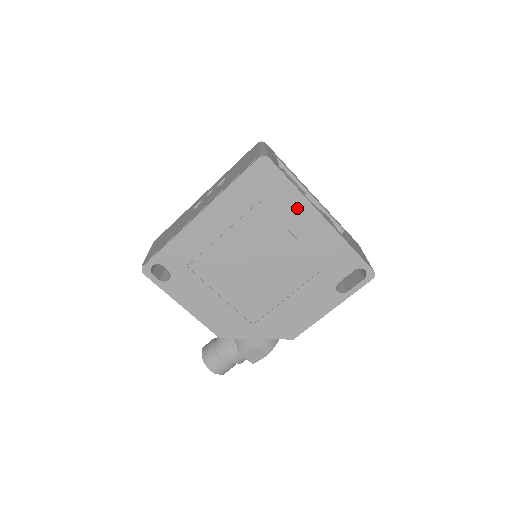
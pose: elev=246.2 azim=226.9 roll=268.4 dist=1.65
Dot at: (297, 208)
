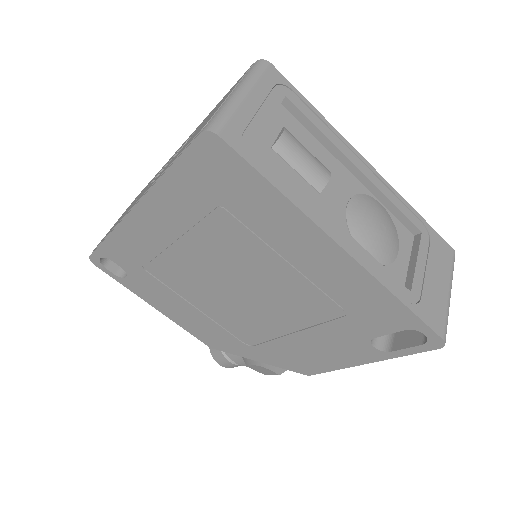
Dot at: (288, 225)
